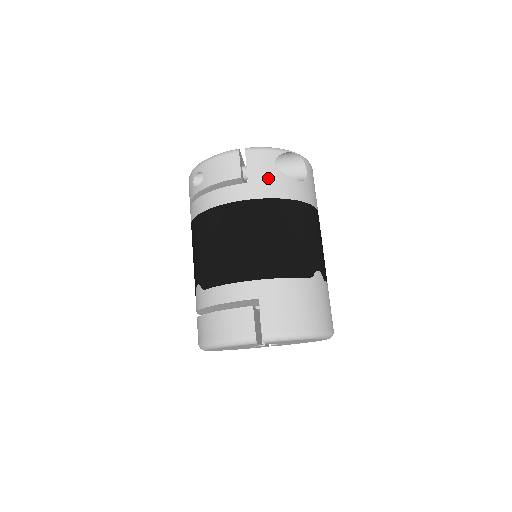
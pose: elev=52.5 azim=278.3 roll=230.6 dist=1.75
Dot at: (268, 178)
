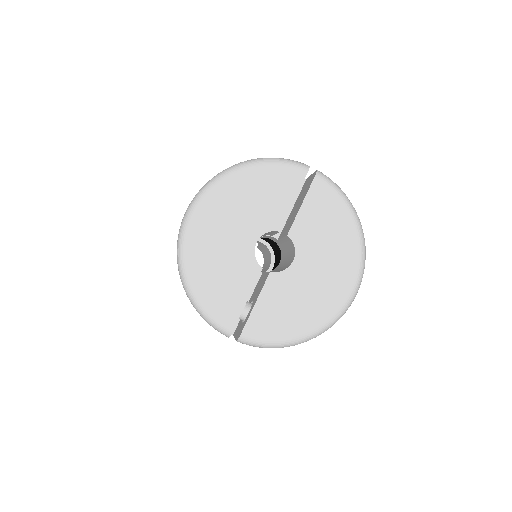
Dot at: occluded
